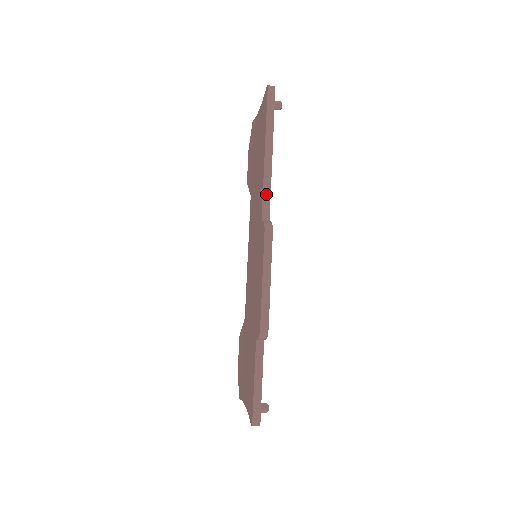
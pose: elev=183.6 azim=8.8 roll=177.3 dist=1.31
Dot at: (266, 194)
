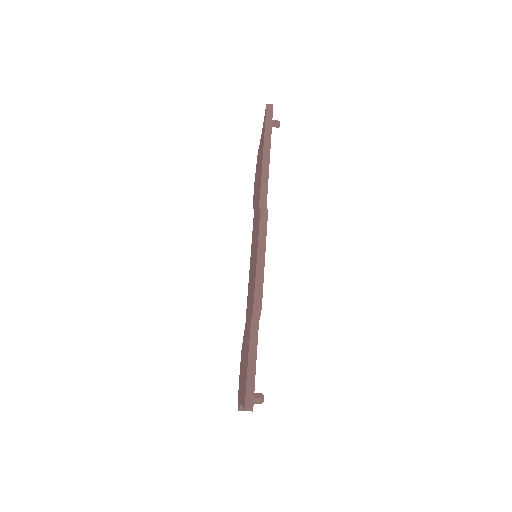
Dot at: (263, 189)
